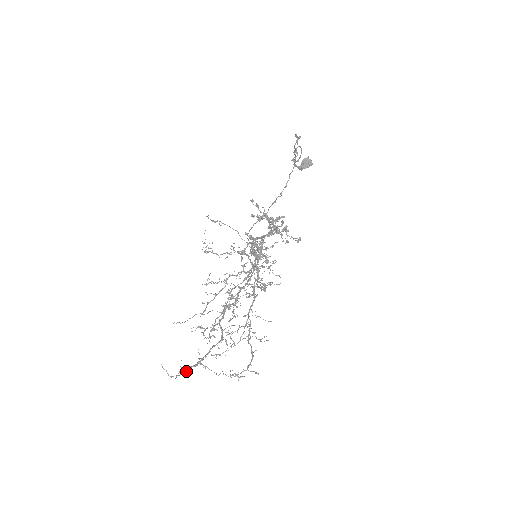
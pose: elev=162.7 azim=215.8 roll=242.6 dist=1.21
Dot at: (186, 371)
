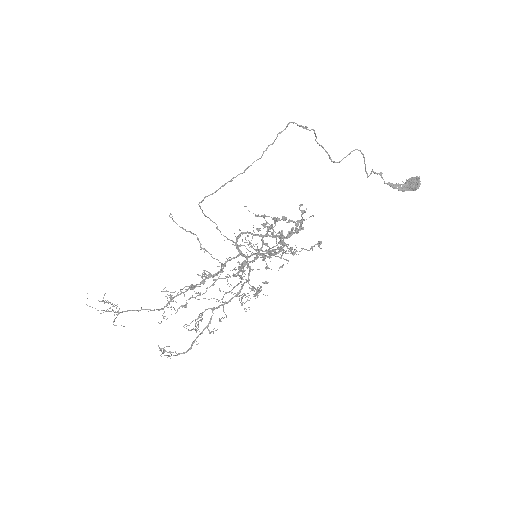
Dot at: (106, 311)
